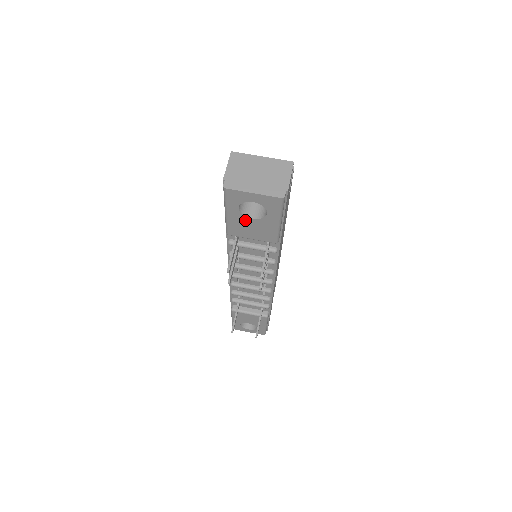
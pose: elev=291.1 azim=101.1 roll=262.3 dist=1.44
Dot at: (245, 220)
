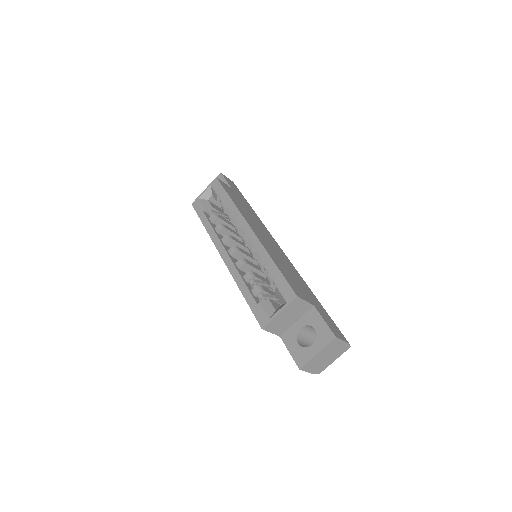
Dot at: occluded
